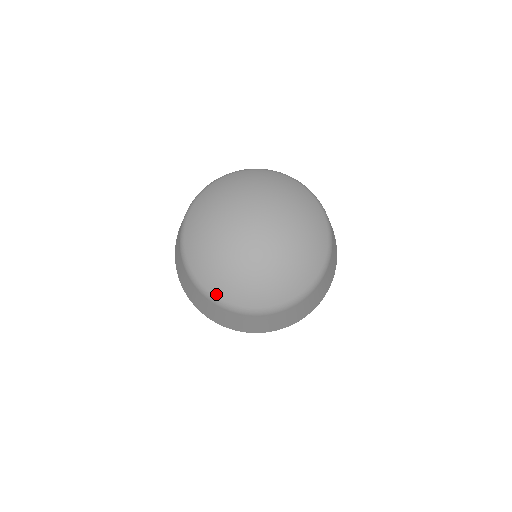
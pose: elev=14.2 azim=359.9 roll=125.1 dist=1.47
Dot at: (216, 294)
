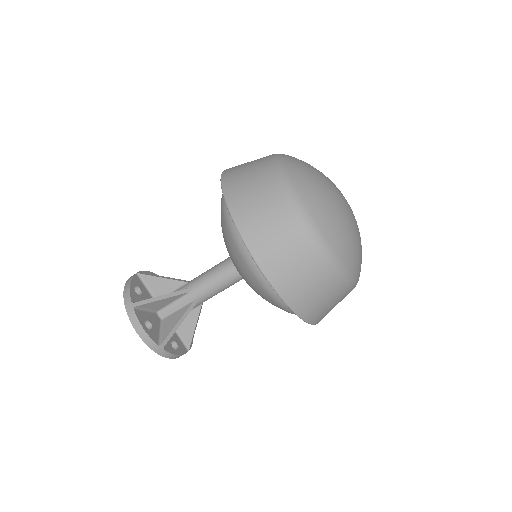
Dot at: (301, 192)
